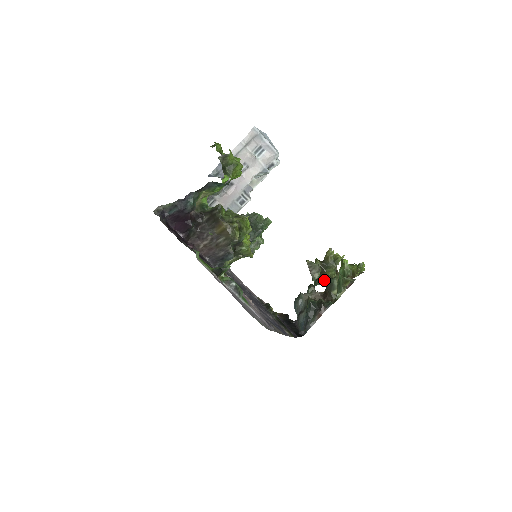
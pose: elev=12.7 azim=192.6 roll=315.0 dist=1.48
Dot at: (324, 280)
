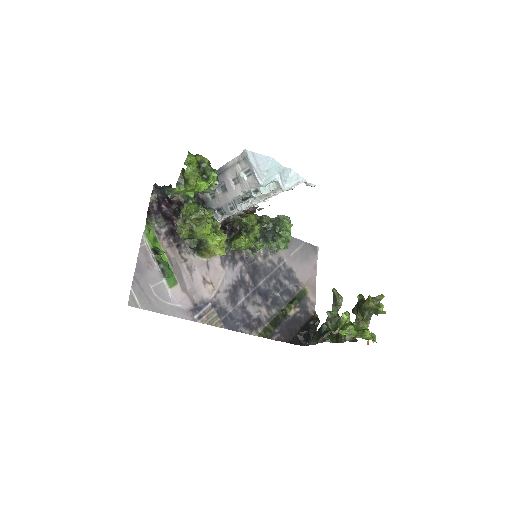
Dot at: occluded
